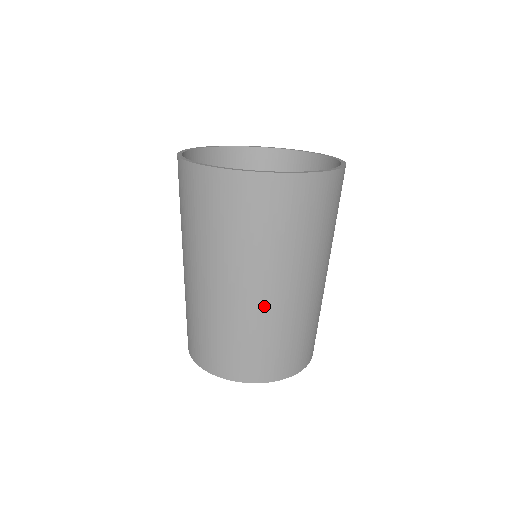
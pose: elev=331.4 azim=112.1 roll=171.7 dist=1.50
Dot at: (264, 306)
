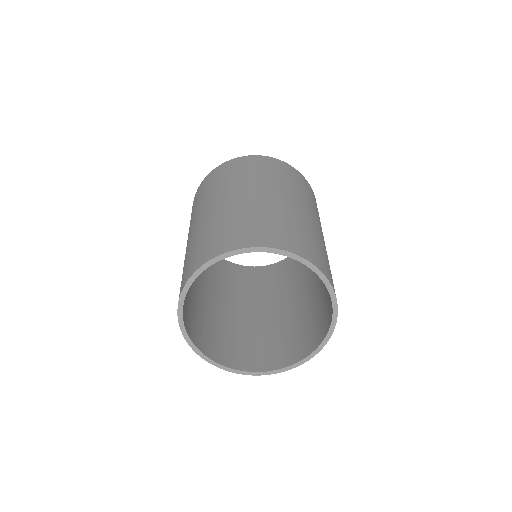
Dot at: (293, 208)
